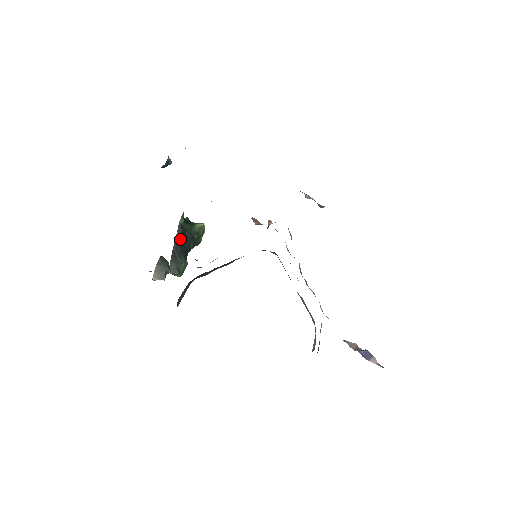
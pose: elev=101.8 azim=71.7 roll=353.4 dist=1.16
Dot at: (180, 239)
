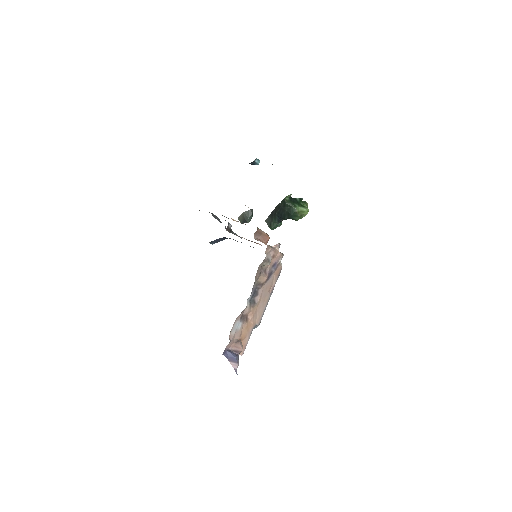
Dot at: (279, 208)
